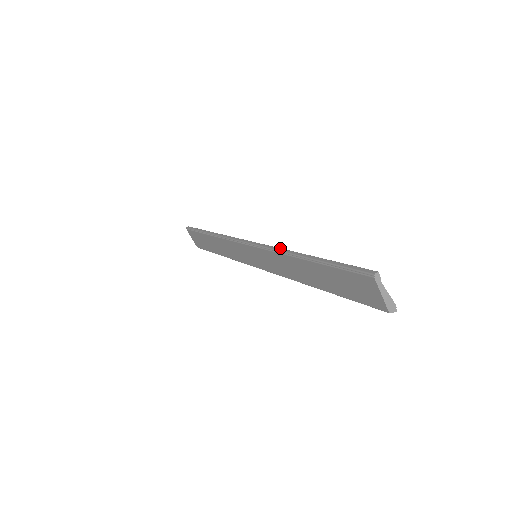
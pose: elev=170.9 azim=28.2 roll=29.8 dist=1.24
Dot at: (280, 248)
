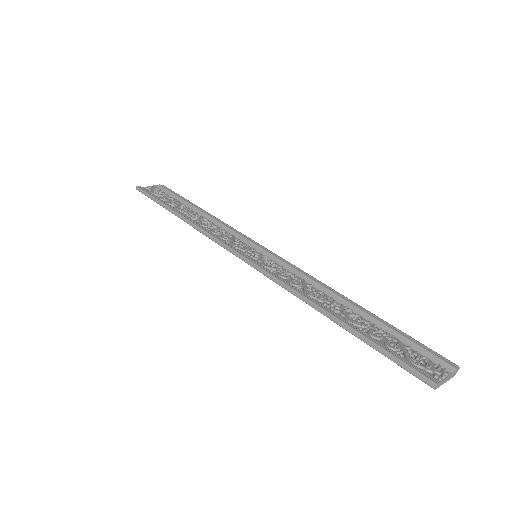
Dot at: (291, 290)
